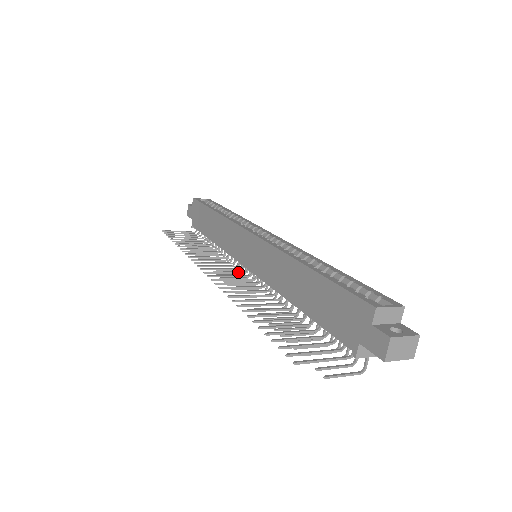
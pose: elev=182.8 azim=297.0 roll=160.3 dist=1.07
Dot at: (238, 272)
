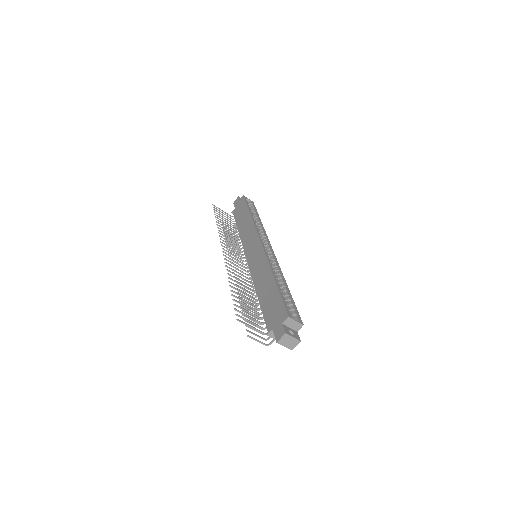
Dot at: (241, 259)
